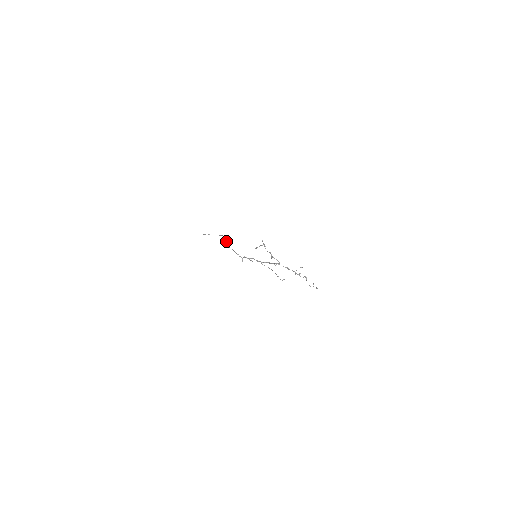
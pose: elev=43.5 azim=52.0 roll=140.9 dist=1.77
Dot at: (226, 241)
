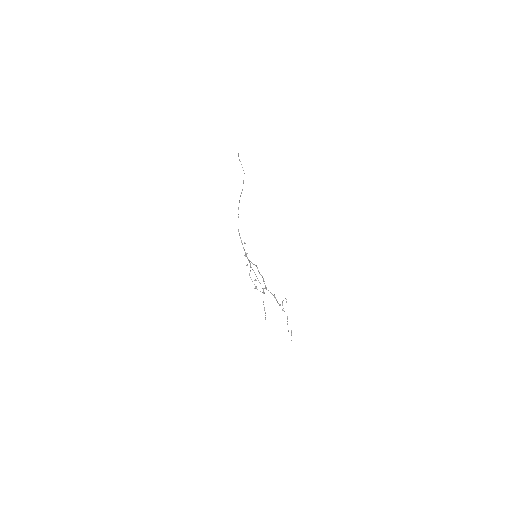
Dot at: occluded
